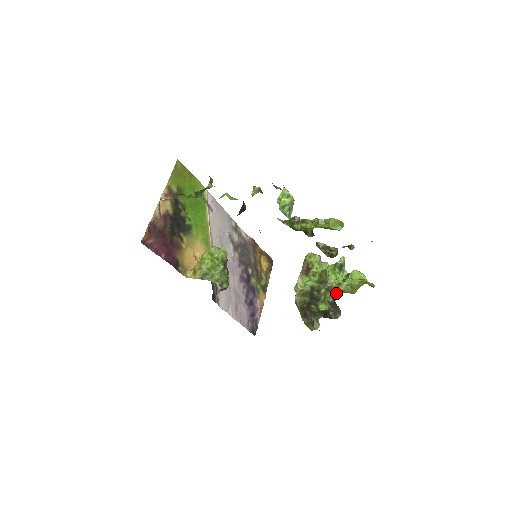
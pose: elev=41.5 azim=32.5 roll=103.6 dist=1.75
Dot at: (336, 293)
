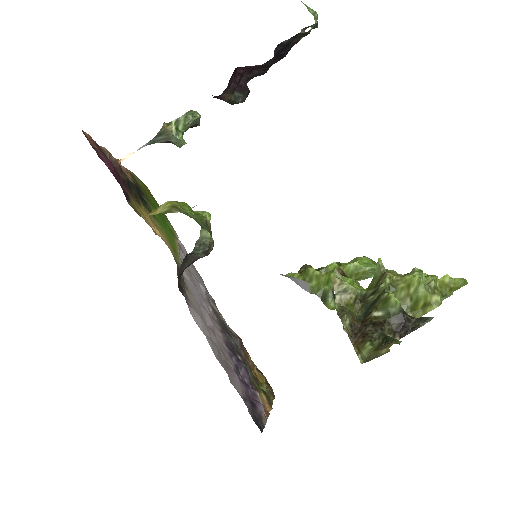
Dot at: occluded
